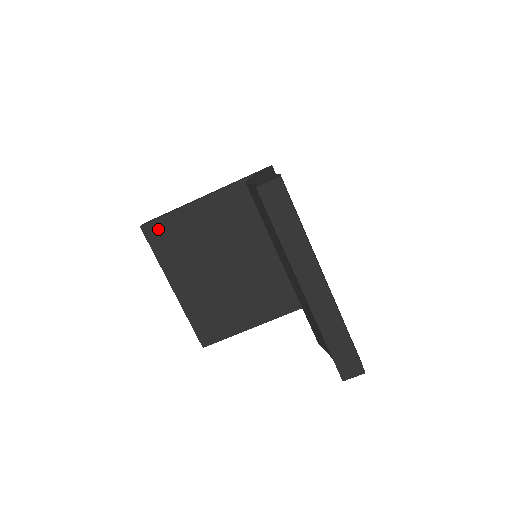
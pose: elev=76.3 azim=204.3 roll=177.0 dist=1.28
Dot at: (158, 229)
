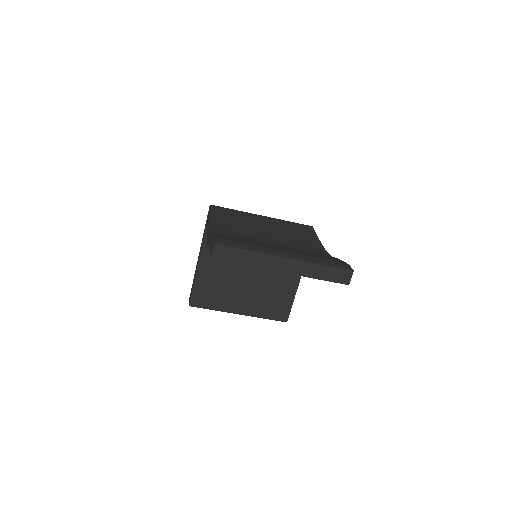
Dot at: (198, 297)
